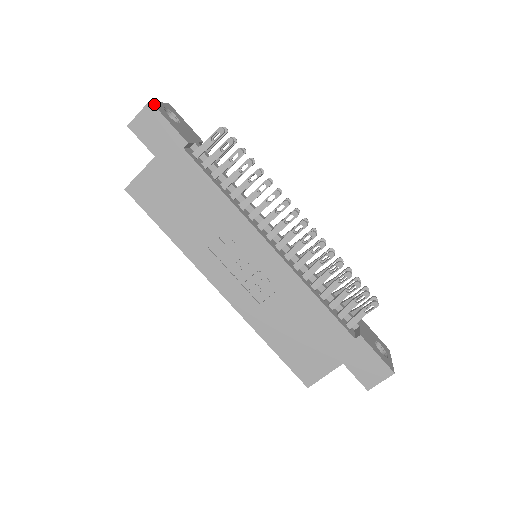
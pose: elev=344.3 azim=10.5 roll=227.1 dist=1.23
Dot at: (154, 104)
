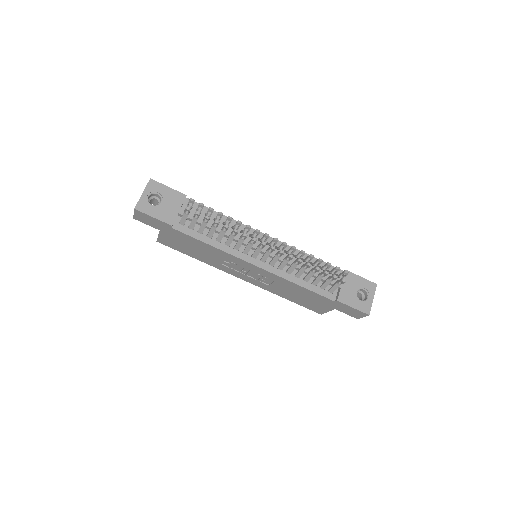
Dot at: (138, 208)
